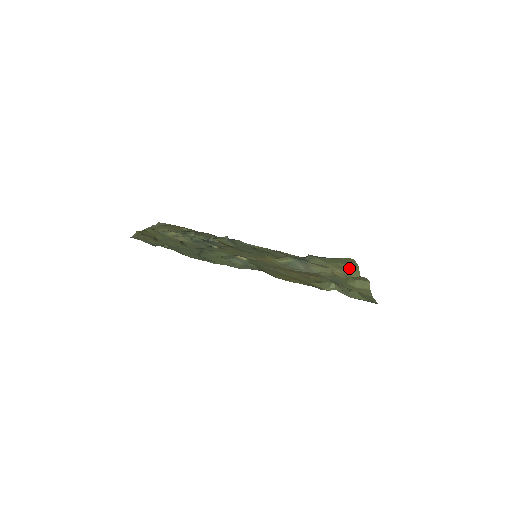
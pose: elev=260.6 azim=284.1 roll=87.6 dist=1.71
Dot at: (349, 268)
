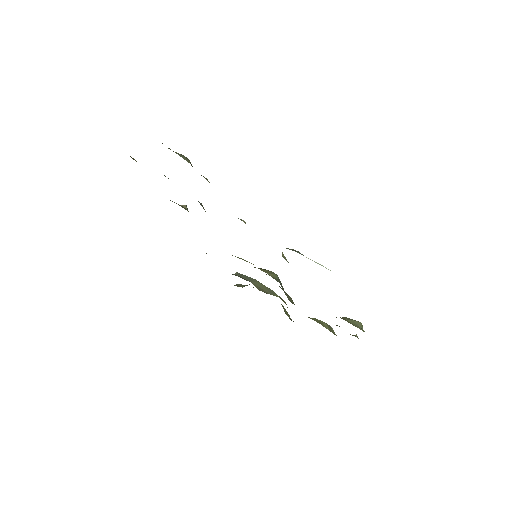
Dot at: occluded
